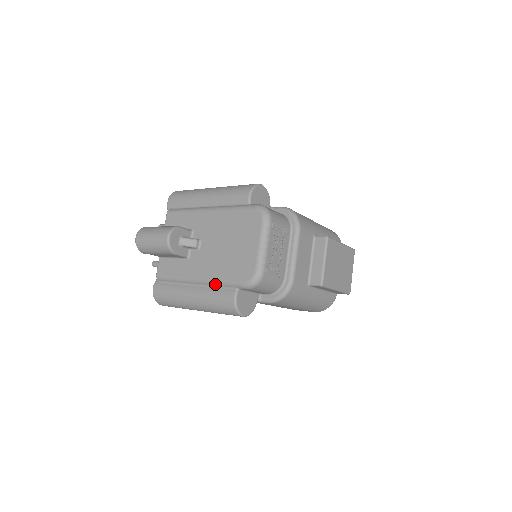
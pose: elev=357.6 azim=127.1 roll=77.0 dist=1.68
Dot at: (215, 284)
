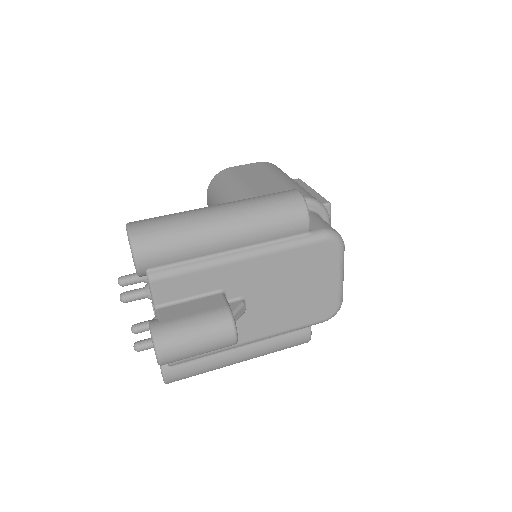
Dot at: (281, 334)
